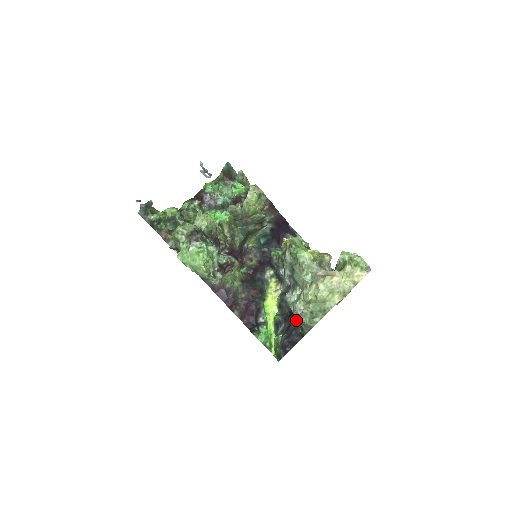
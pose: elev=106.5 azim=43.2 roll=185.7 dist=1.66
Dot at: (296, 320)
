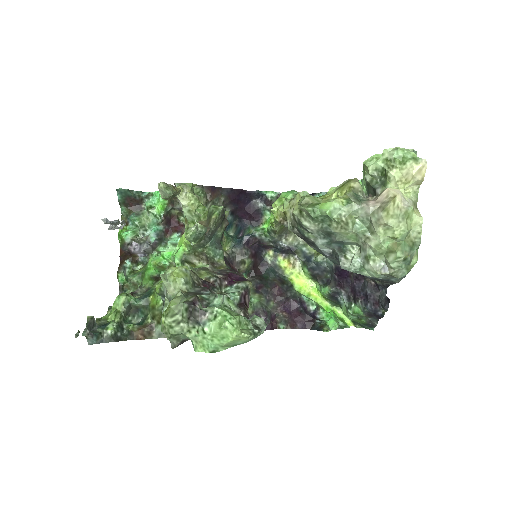
Dot at: (355, 276)
